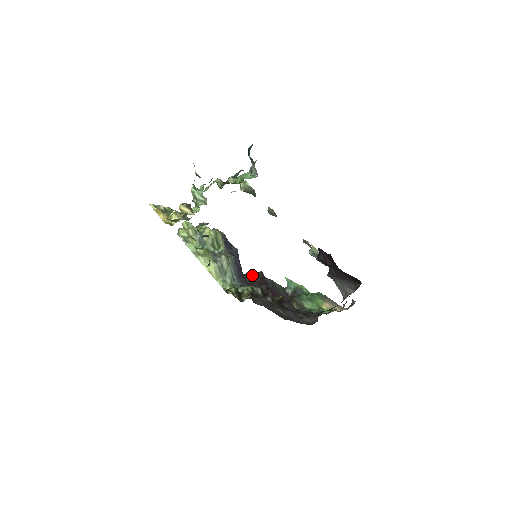
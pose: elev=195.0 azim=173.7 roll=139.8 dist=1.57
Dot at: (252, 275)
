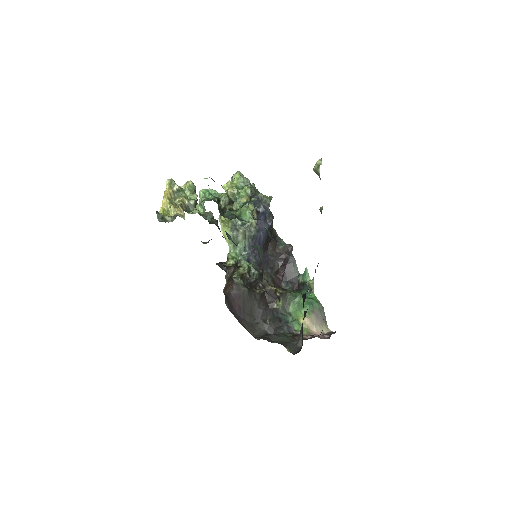
Dot at: (283, 243)
